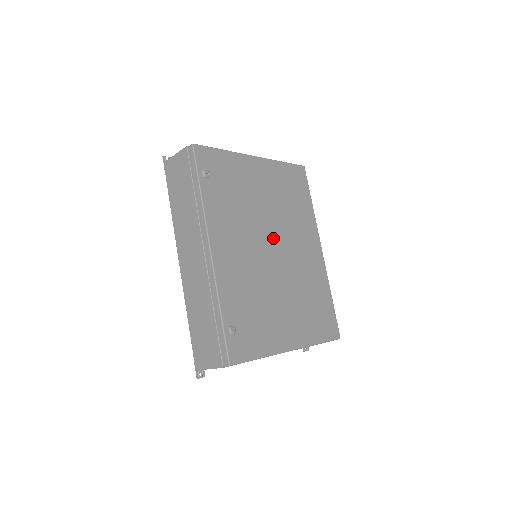
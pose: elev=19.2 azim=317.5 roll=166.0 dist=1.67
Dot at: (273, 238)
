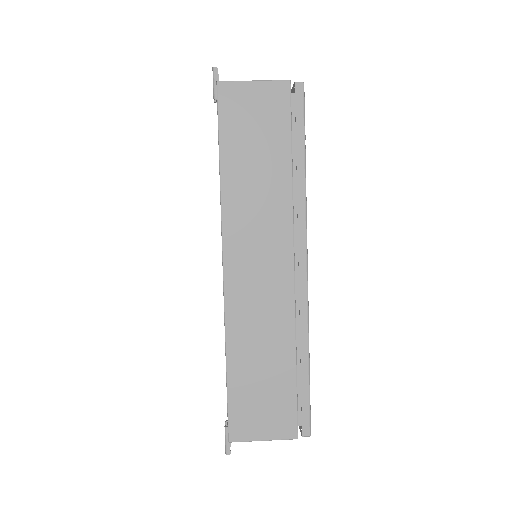
Dot at: occluded
